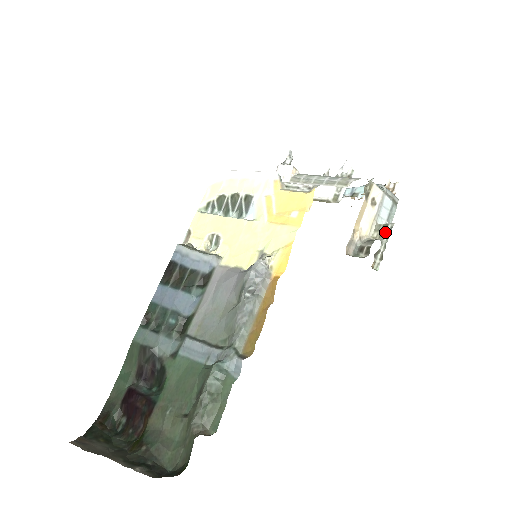
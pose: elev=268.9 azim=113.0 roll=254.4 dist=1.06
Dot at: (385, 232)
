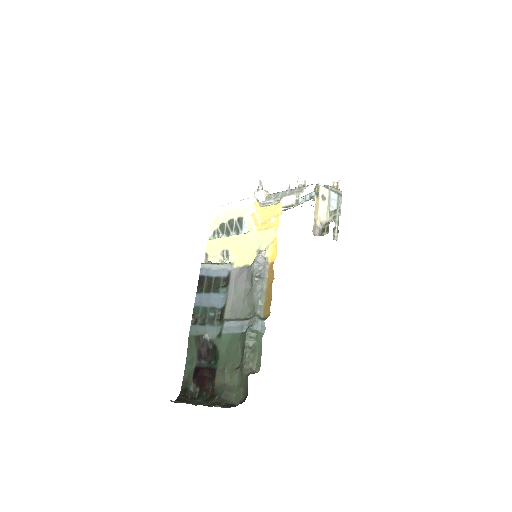
Dot at: (336, 215)
